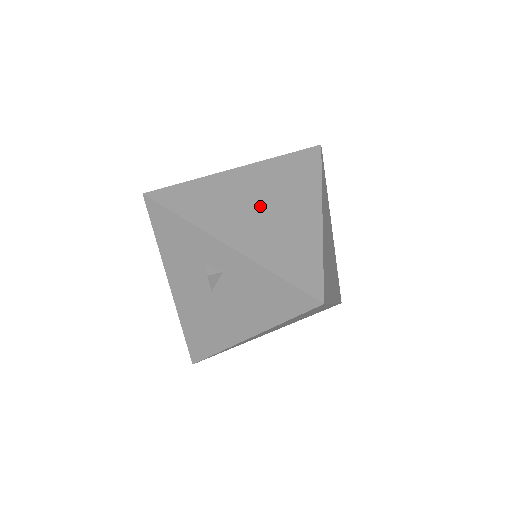
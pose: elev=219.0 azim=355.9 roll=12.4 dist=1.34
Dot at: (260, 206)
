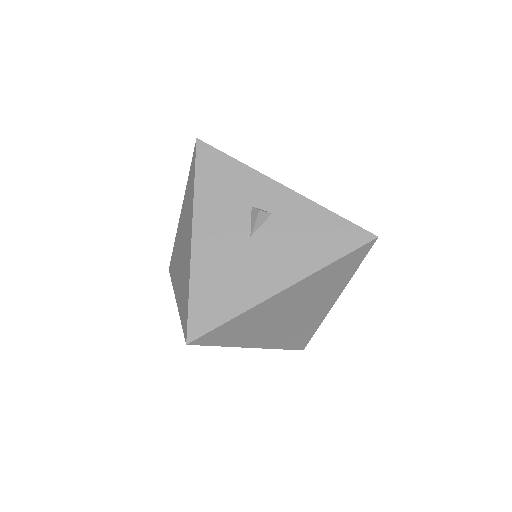
Dot at: occluded
